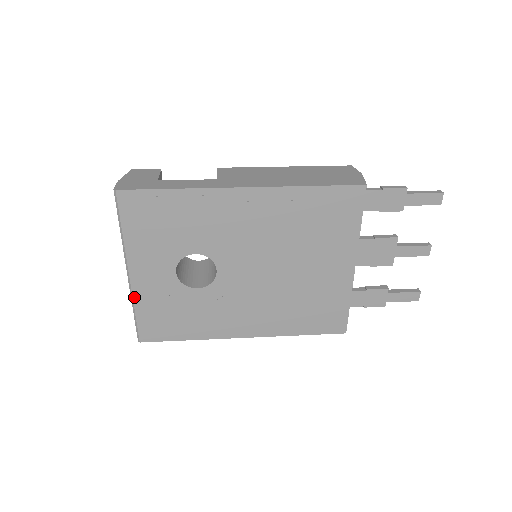
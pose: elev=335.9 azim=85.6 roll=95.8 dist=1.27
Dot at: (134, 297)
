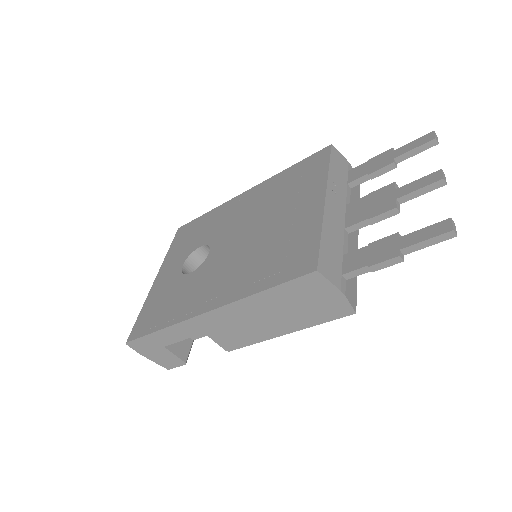
Dot at: (148, 297)
